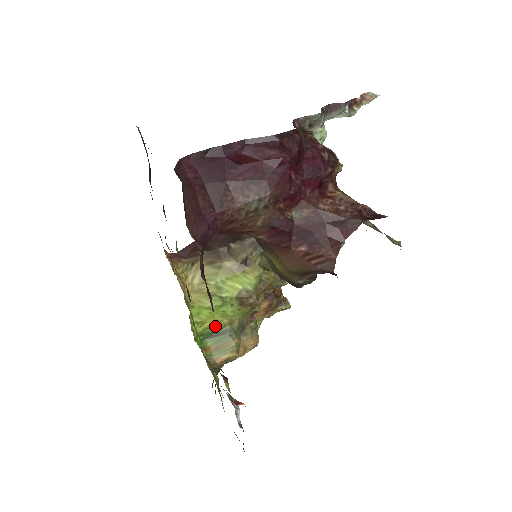
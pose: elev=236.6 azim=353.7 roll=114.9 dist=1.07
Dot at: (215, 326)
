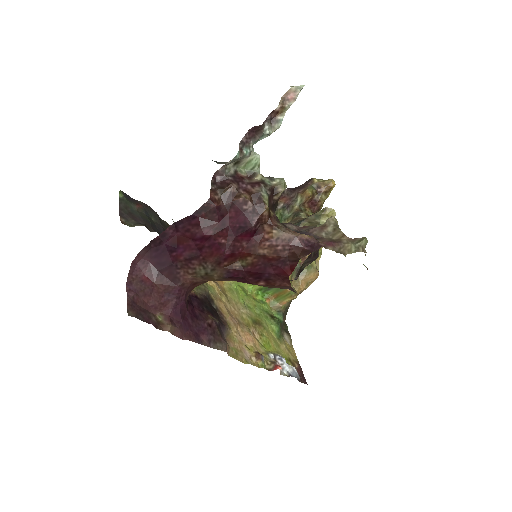
Dot at: occluded
